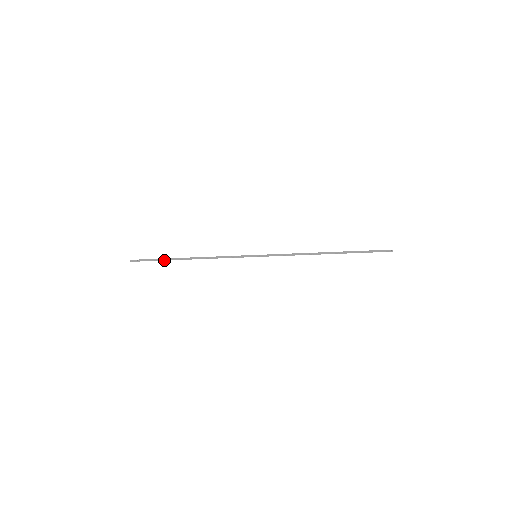
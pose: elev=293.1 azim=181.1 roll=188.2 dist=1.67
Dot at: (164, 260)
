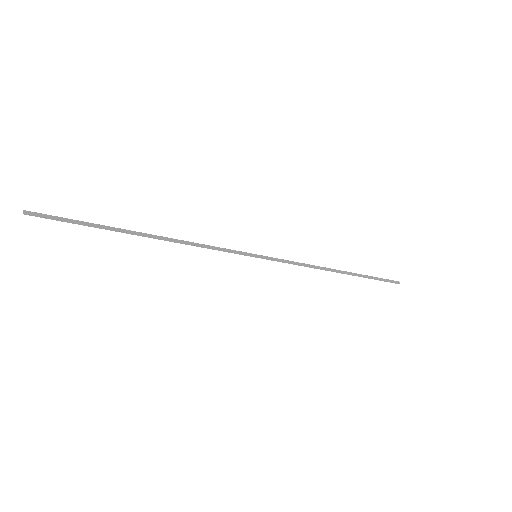
Dot at: (101, 228)
